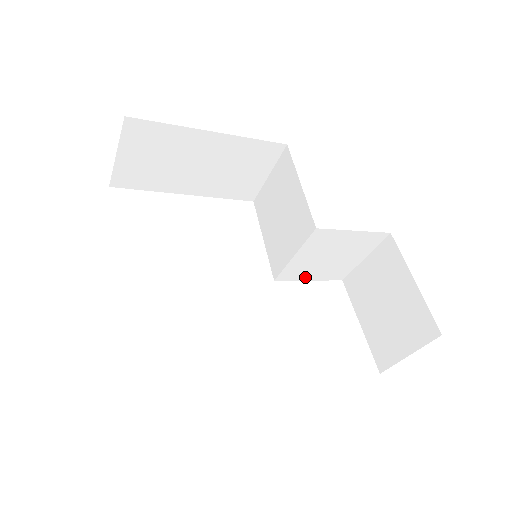
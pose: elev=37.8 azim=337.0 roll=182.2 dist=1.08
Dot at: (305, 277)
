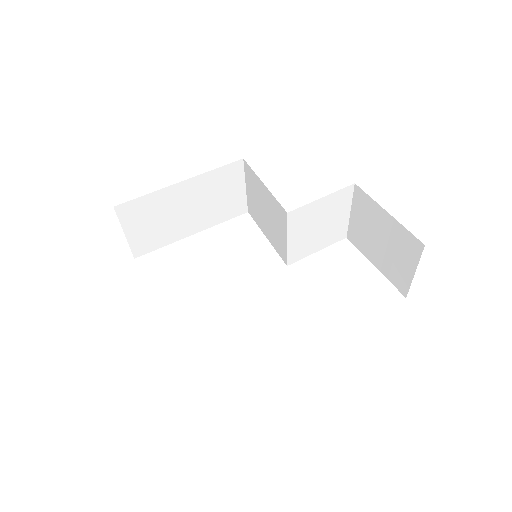
Dot at: (311, 251)
